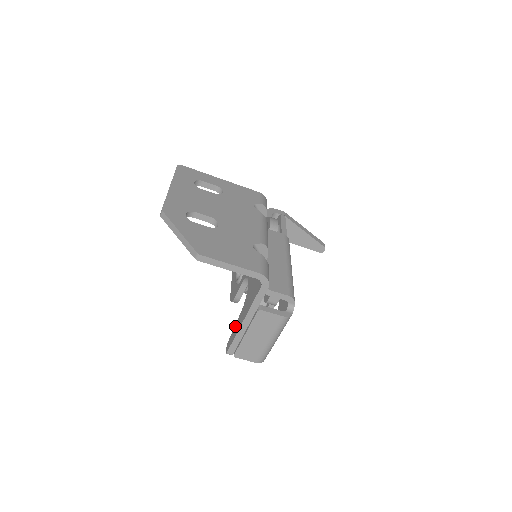
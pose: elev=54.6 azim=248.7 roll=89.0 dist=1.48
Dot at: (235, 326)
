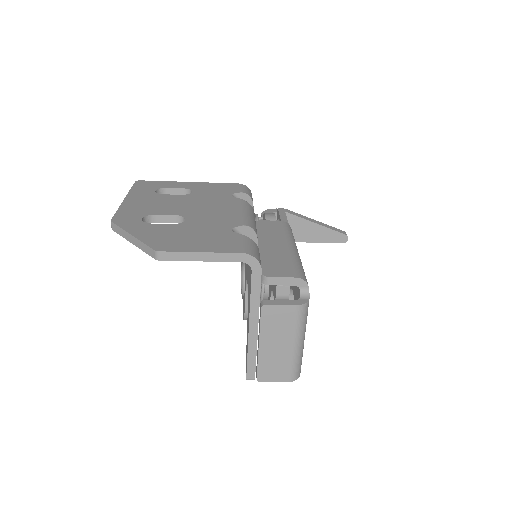
Dot at: occluded
